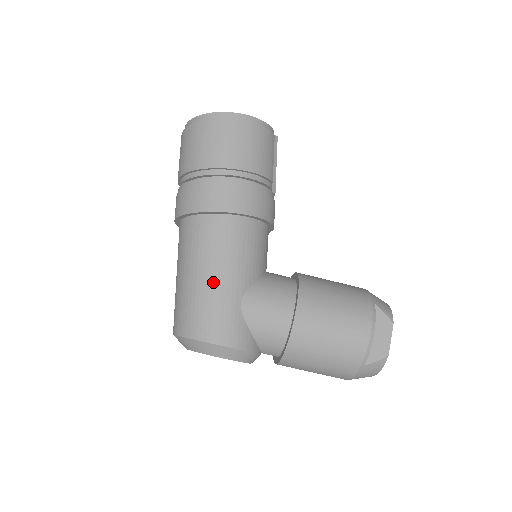
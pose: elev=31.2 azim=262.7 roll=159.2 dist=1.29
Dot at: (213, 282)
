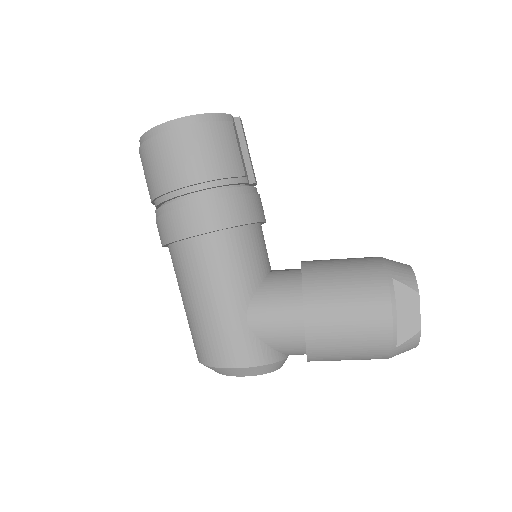
Dot at: (212, 308)
